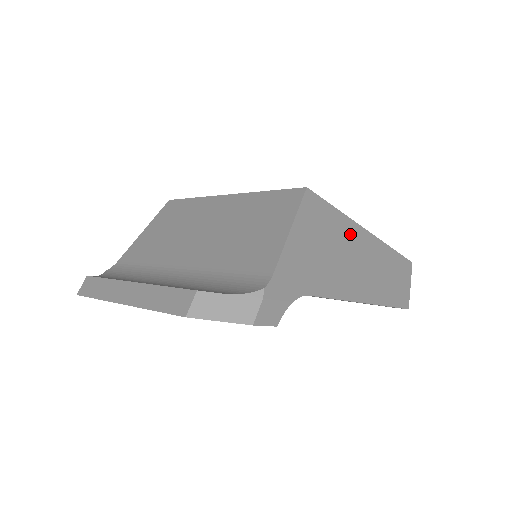
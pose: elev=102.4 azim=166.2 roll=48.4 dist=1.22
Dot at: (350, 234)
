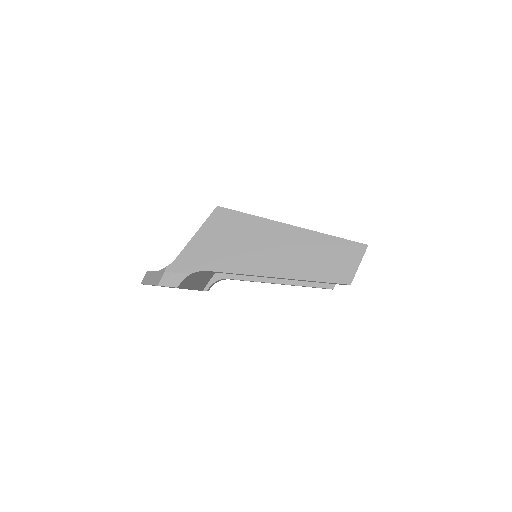
Dot at: (264, 230)
